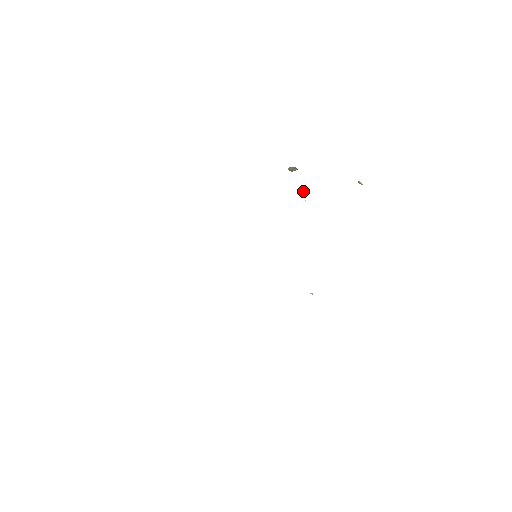
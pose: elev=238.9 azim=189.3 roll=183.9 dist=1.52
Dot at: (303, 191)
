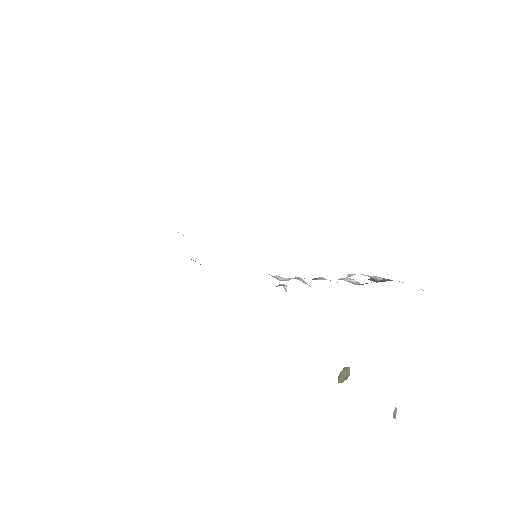
Dot at: (352, 274)
